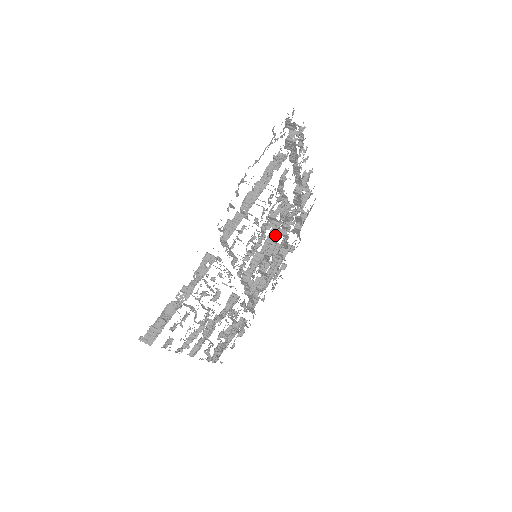
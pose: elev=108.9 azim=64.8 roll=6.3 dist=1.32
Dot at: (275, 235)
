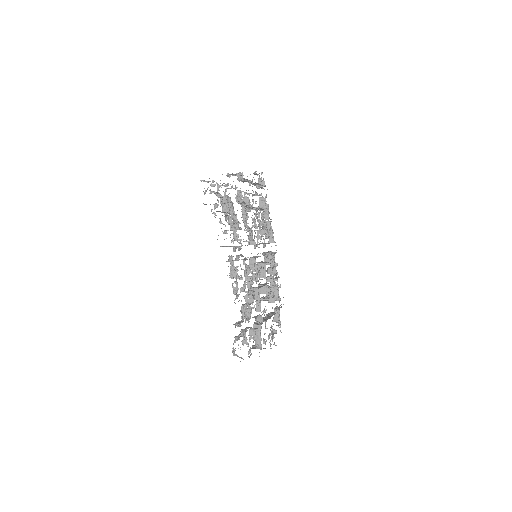
Dot at: (265, 262)
